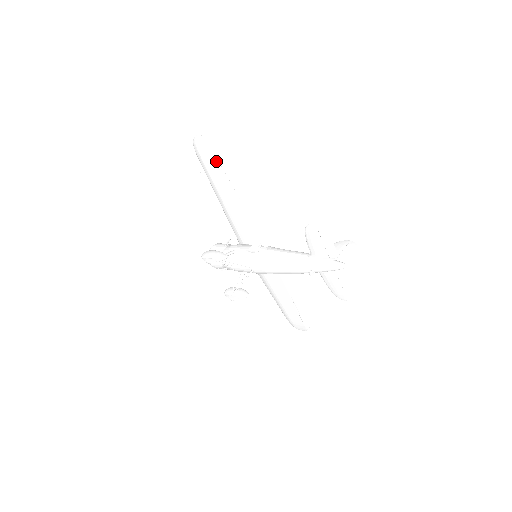
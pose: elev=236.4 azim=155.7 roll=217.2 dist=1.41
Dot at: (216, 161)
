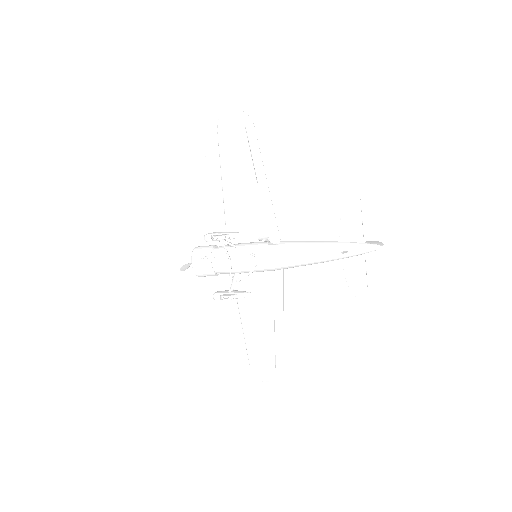
Dot at: (245, 136)
